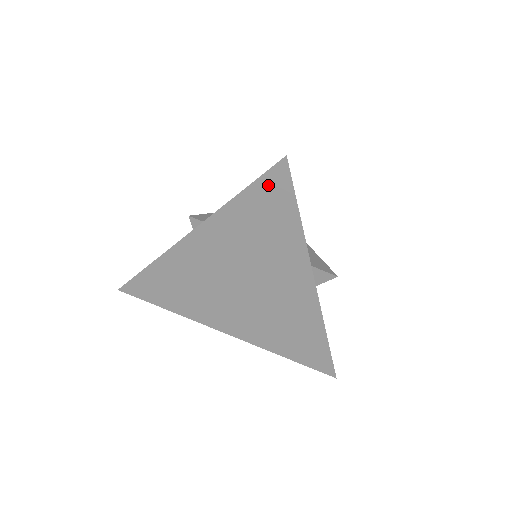
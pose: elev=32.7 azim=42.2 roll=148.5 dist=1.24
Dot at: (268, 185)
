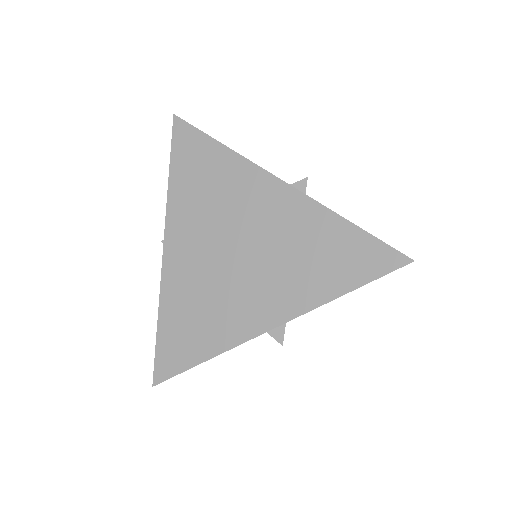
Dot at: (180, 144)
